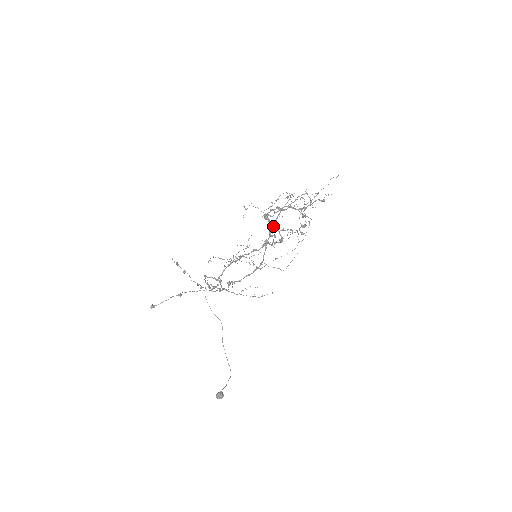
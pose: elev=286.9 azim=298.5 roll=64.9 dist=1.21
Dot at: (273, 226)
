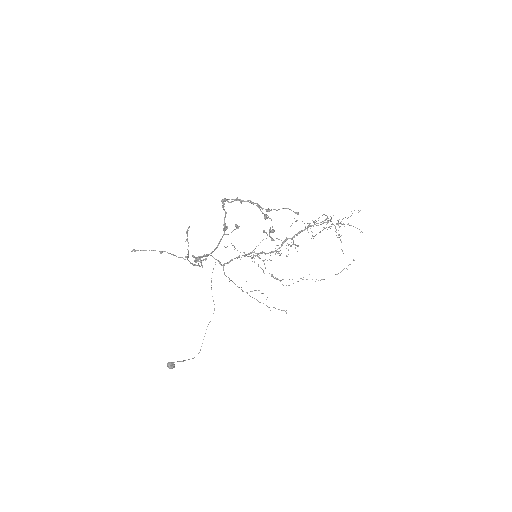
Dot at: (290, 238)
